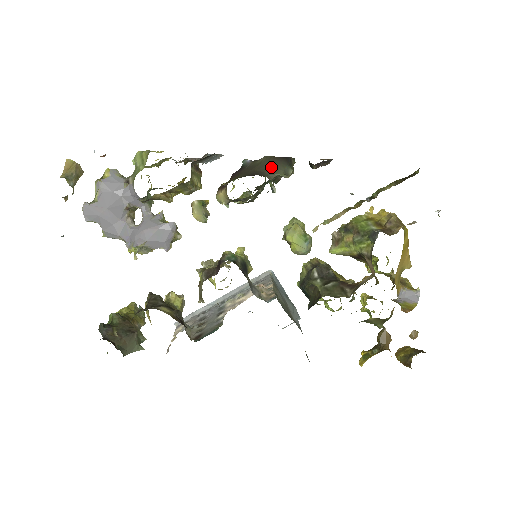
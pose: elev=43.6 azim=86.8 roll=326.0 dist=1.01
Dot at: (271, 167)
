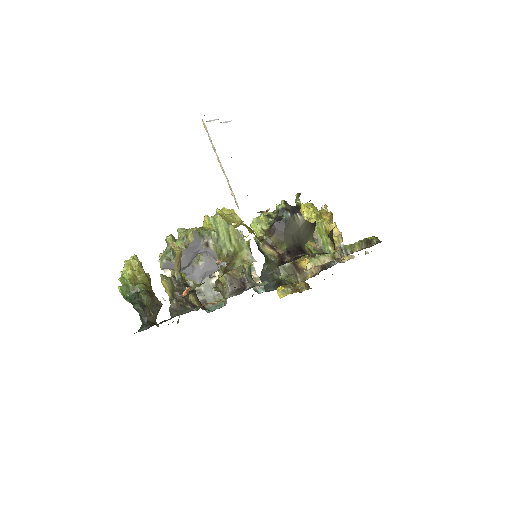
Dot at: (307, 235)
